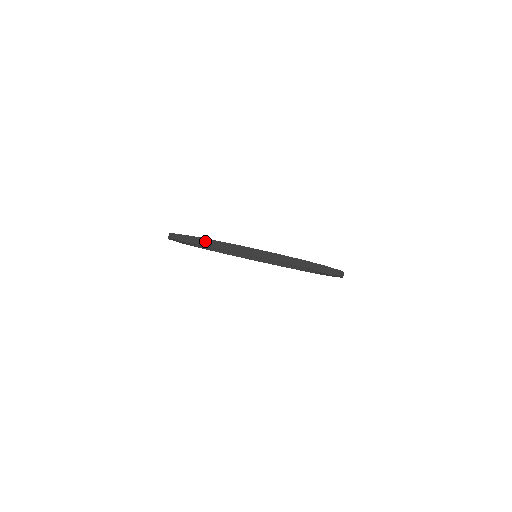
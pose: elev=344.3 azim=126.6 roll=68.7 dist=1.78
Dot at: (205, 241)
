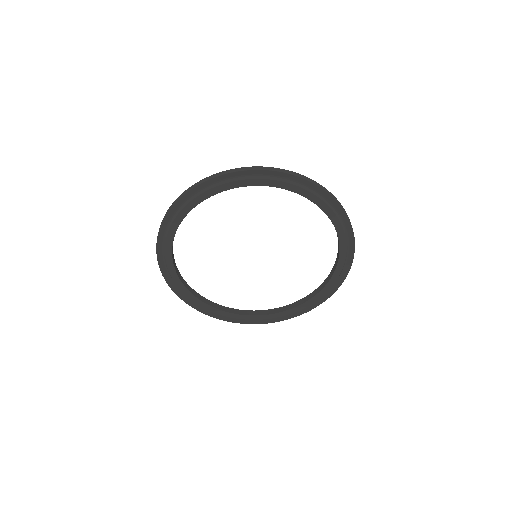
Dot at: (279, 169)
